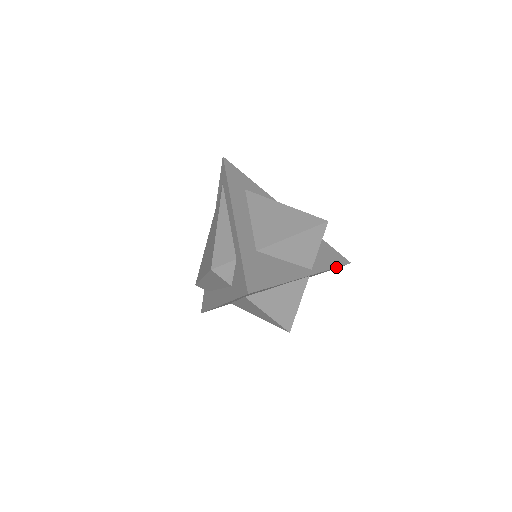
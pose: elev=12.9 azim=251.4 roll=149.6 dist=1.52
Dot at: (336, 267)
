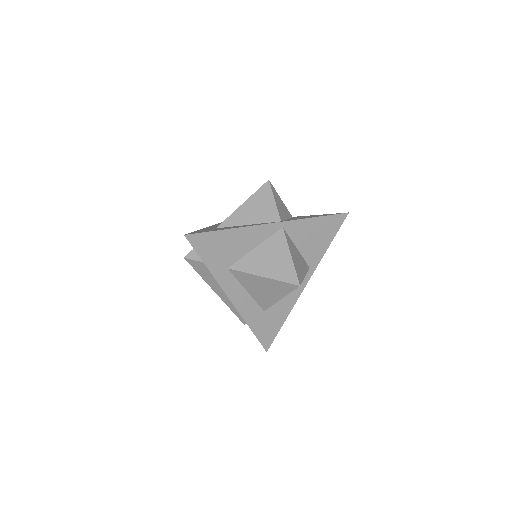
Dot at: (321, 216)
